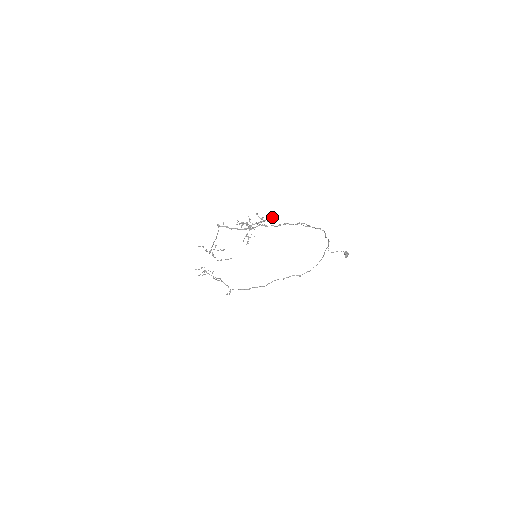
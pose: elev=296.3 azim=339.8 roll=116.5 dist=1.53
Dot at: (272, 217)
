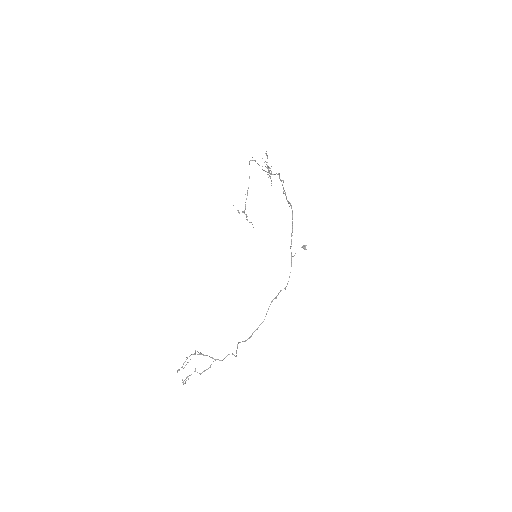
Dot at: occluded
